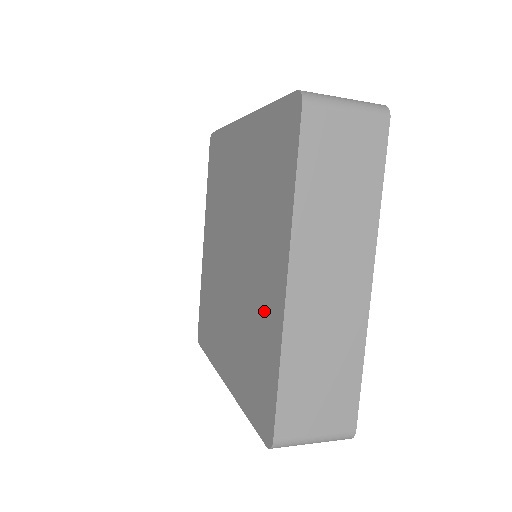
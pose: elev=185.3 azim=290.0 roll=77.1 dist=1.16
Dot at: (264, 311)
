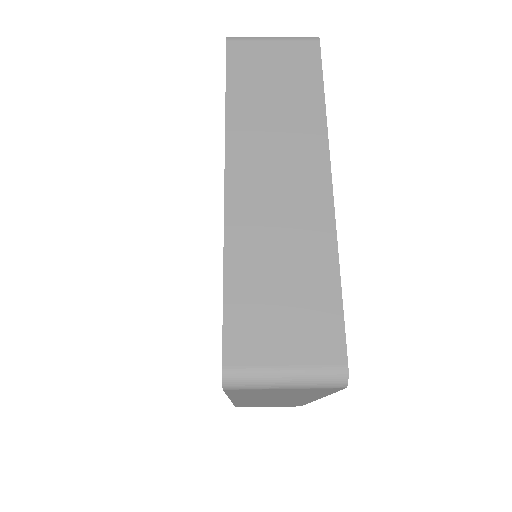
Dot at: occluded
